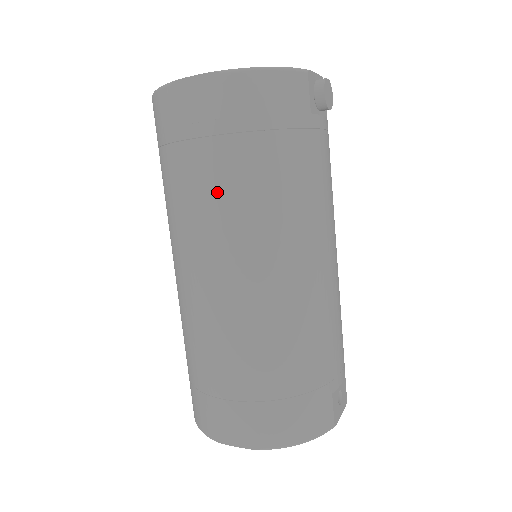
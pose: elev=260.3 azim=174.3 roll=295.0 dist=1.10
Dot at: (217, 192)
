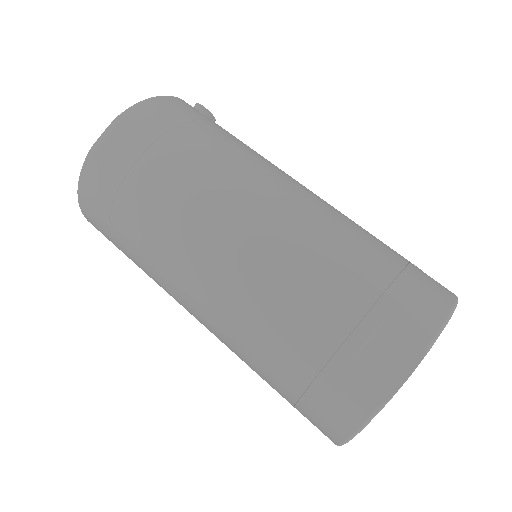
Dot at: (181, 179)
